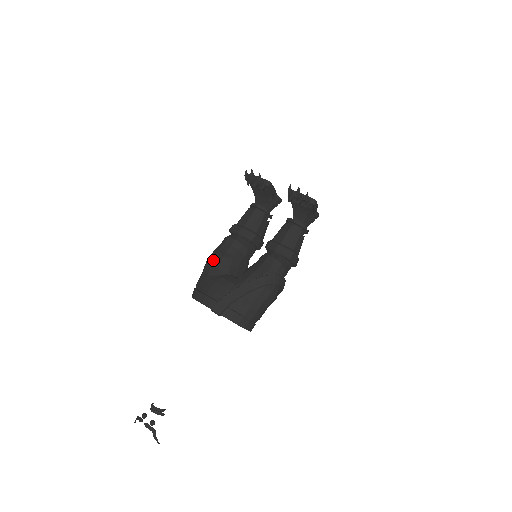
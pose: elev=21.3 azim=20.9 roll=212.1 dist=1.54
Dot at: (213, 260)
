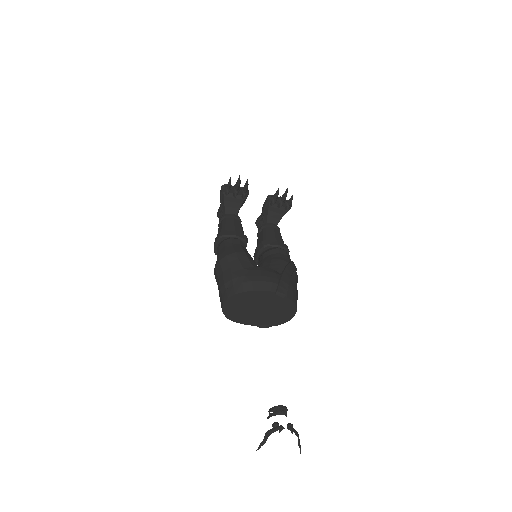
Dot at: (237, 256)
